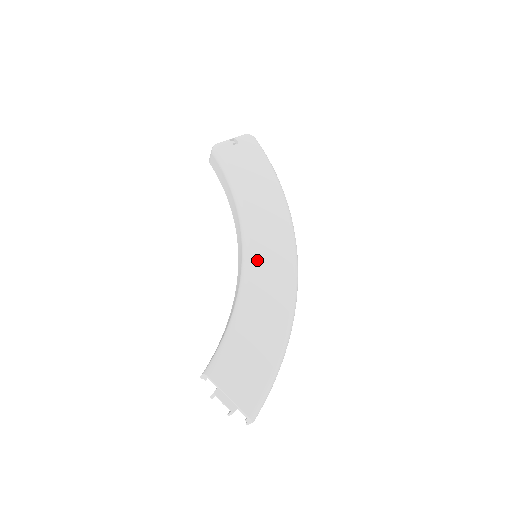
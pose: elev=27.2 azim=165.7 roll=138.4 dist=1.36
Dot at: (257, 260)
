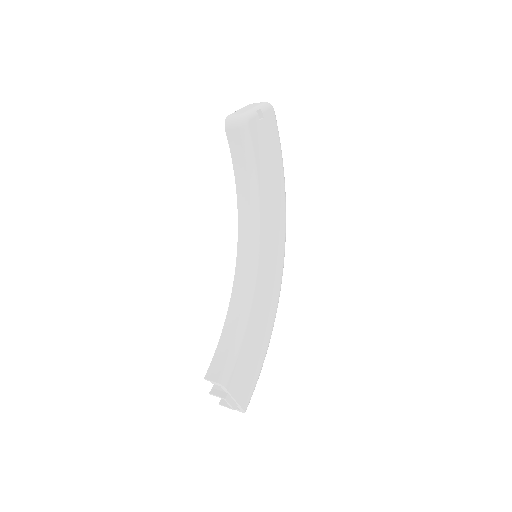
Dot at: (262, 267)
